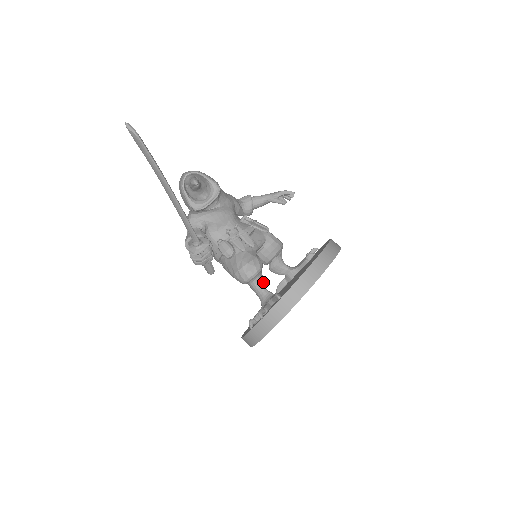
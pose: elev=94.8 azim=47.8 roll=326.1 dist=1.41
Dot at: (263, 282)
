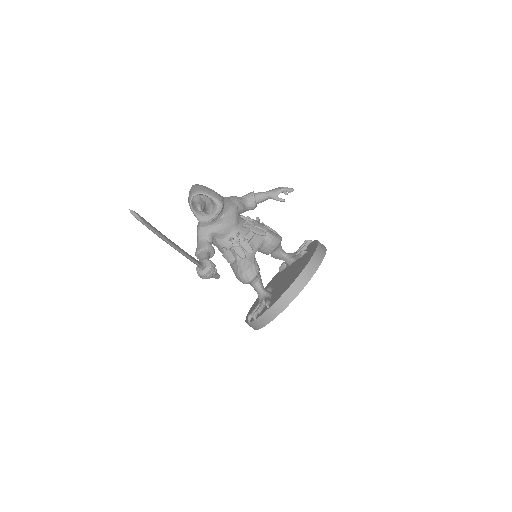
Dot at: (260, 282)
